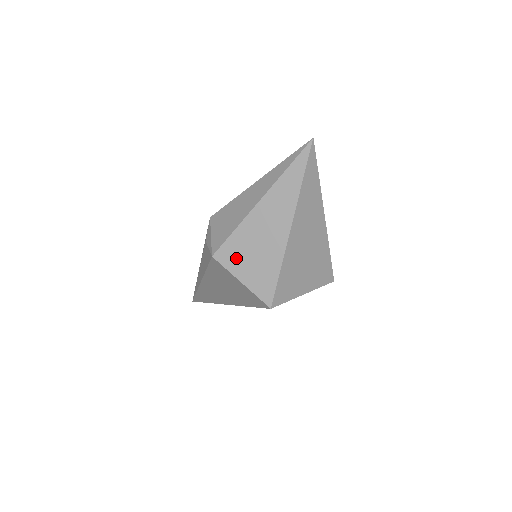
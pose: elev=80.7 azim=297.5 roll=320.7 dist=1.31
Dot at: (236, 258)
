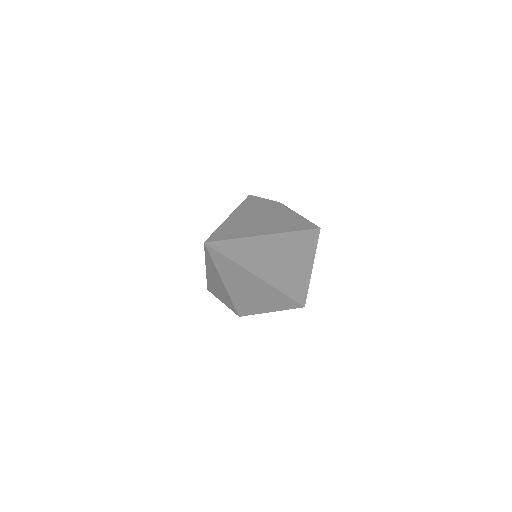
Dot at: (253, 308)
